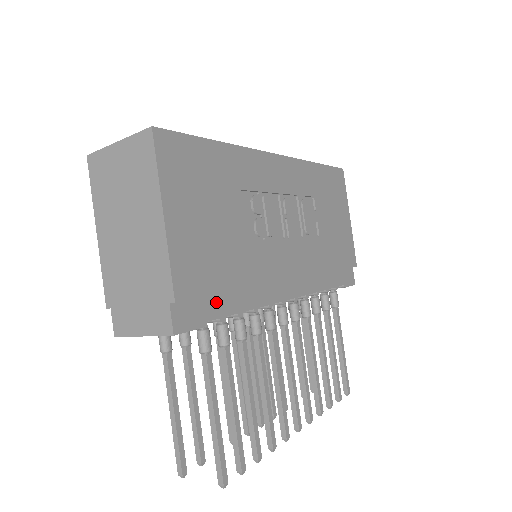
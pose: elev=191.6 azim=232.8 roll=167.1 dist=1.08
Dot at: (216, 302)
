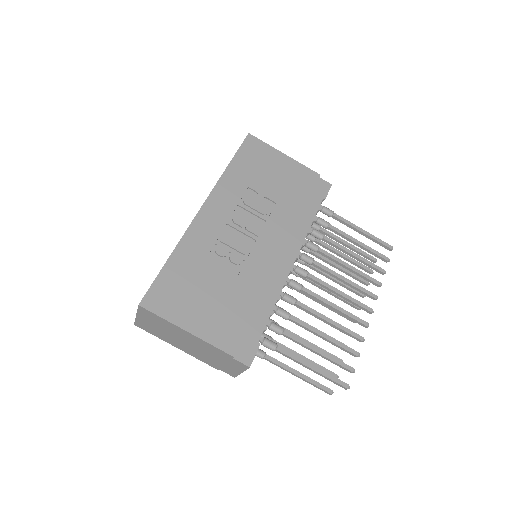
Dot at: (254, 326)
